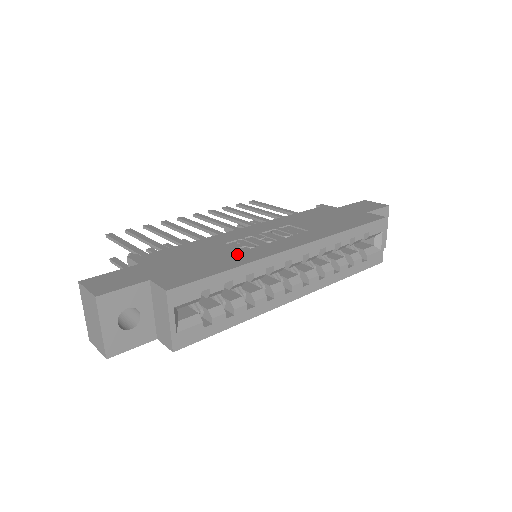
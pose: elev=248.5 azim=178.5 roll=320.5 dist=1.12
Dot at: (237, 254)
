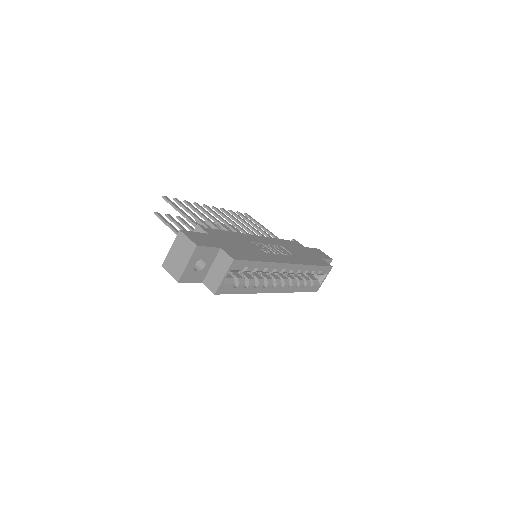
Dot at: (261, 253)
